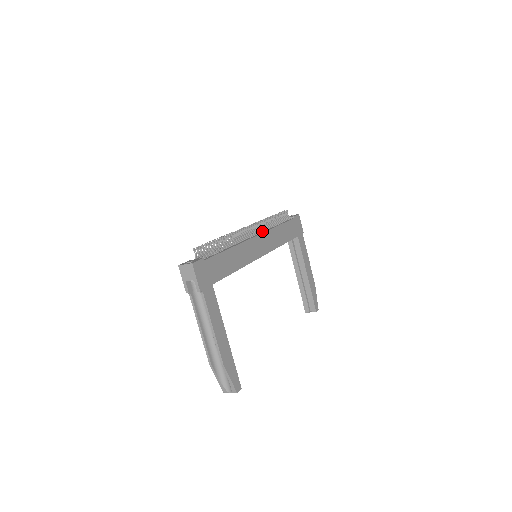
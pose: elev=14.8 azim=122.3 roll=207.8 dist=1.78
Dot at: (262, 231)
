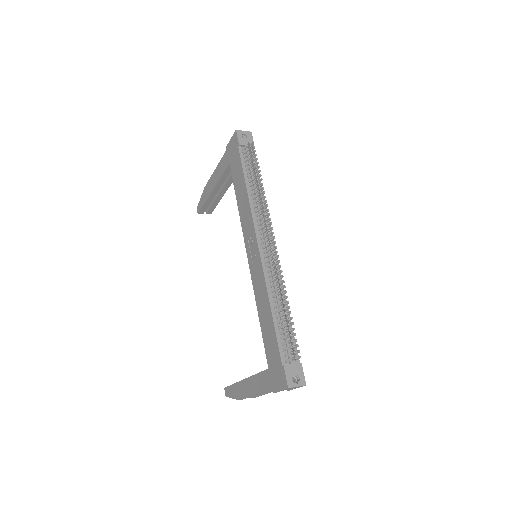
Dot at: occluded
